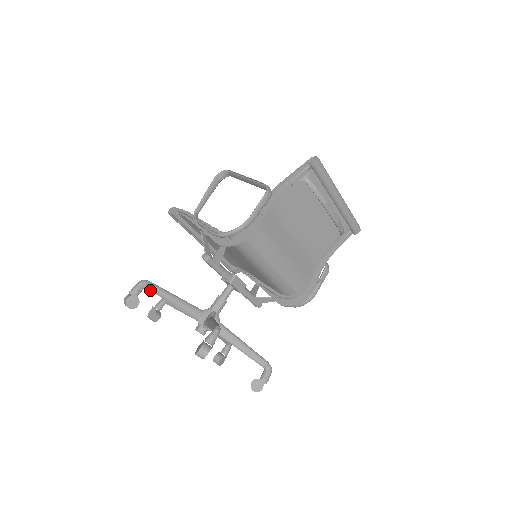
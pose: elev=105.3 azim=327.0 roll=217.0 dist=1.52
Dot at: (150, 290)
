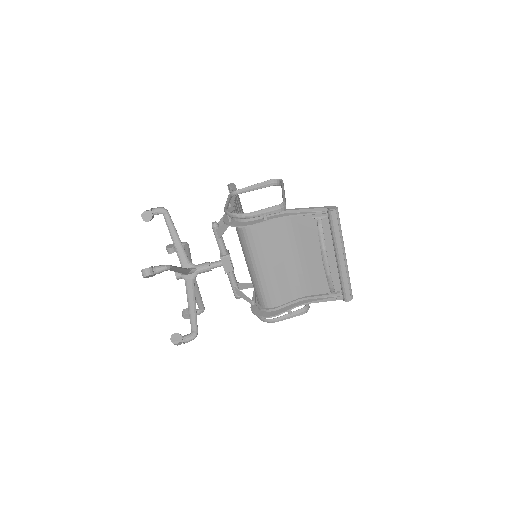
Dot at: (165, 218)
